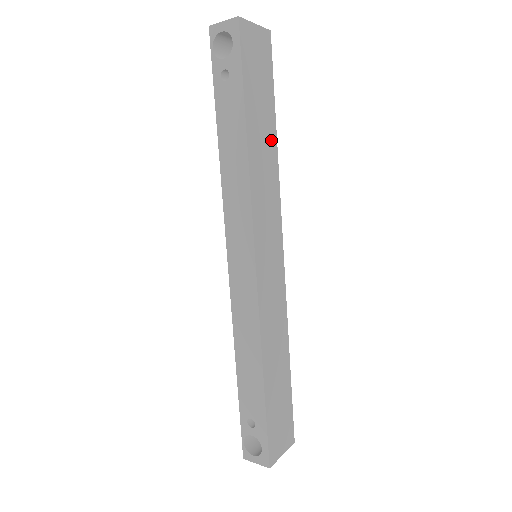
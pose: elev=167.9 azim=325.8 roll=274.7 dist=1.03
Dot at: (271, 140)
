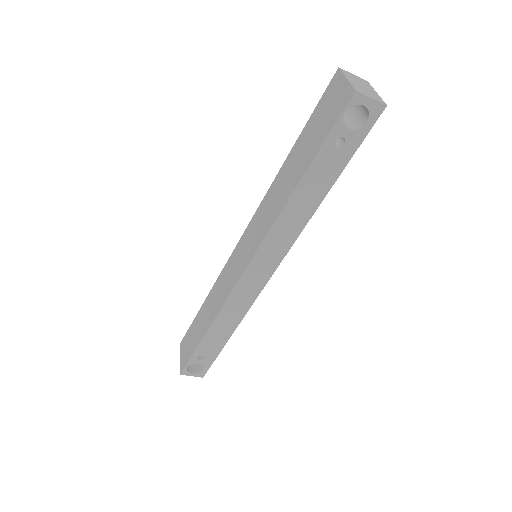
Dot at: occluded
